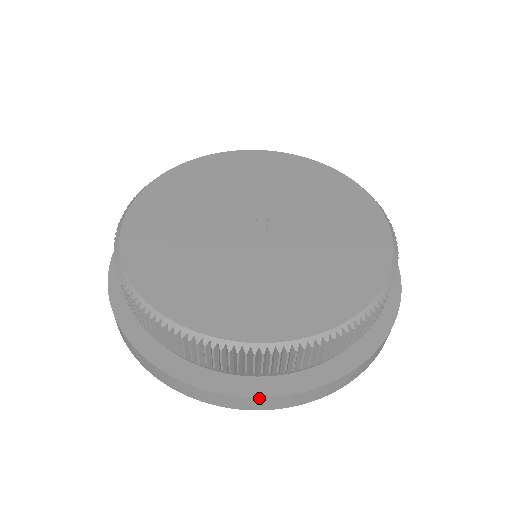
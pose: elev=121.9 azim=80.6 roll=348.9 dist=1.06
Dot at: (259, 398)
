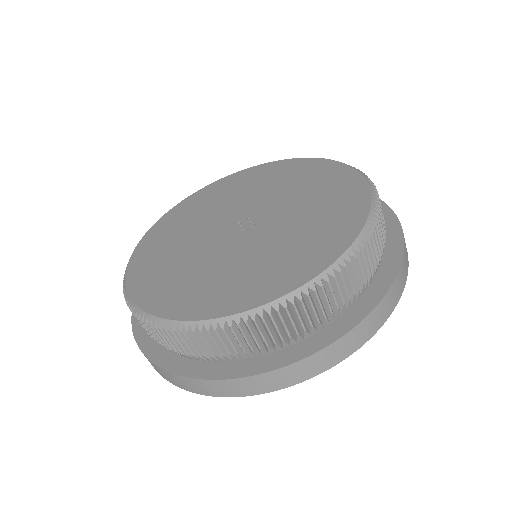
Dot at: (338, 341)
